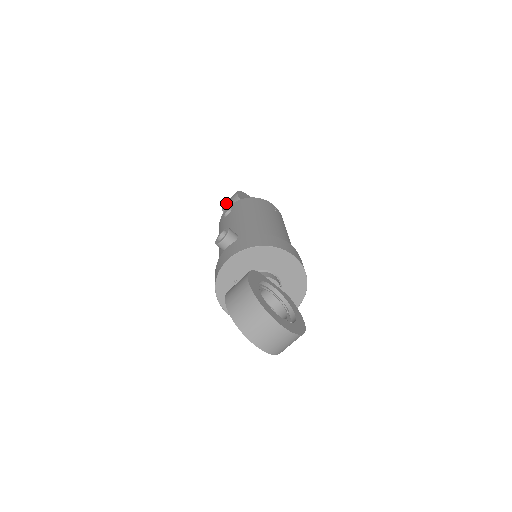
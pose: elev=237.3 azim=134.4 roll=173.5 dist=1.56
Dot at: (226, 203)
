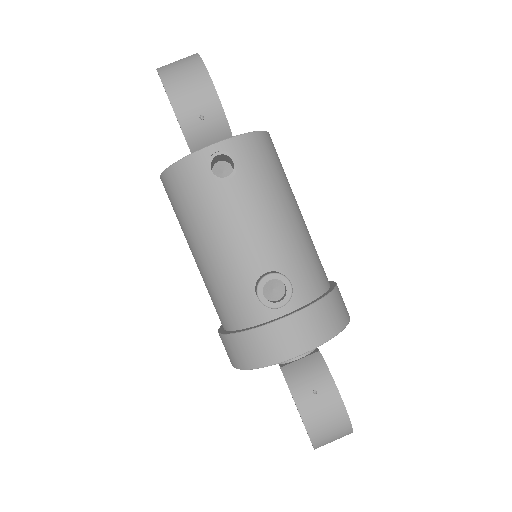
Dot at: (183, 98)
